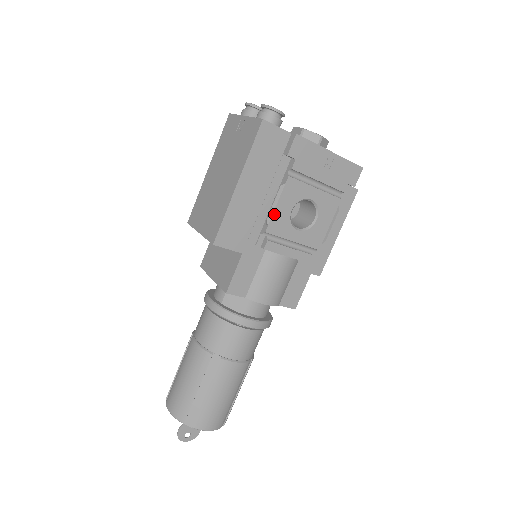
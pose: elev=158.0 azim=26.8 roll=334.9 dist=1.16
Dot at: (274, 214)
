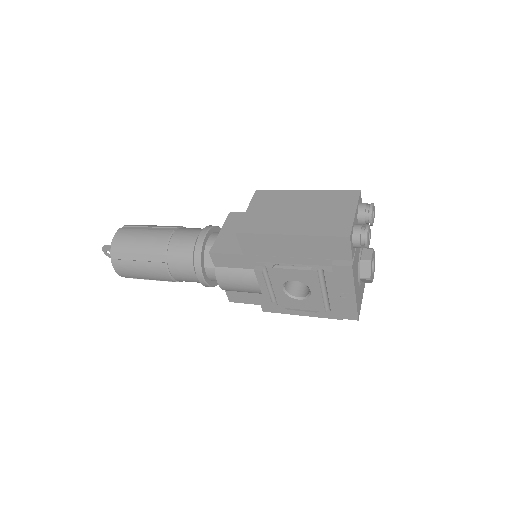
Dot at: (283, 269)
